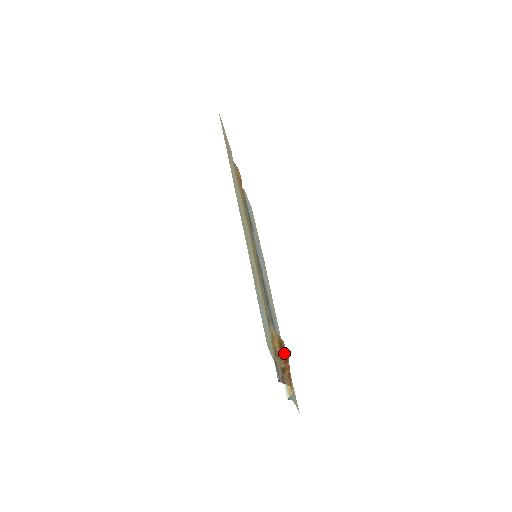
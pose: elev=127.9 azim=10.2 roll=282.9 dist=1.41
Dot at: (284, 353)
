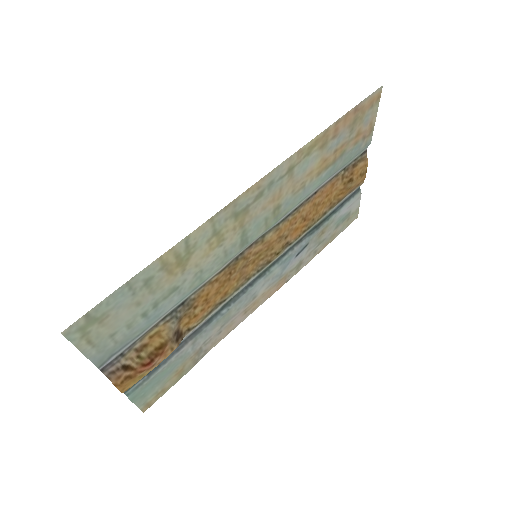
Dot at: (153, 357)
